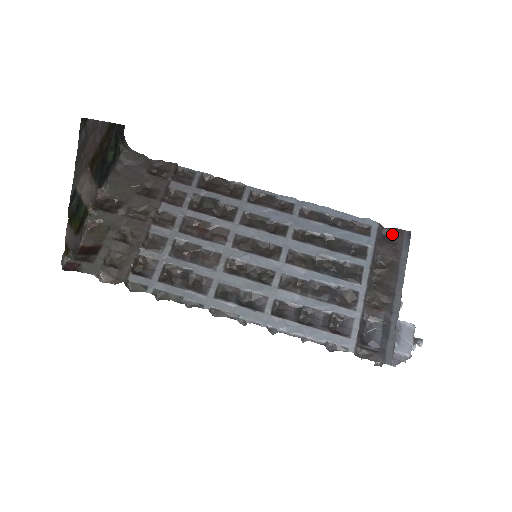
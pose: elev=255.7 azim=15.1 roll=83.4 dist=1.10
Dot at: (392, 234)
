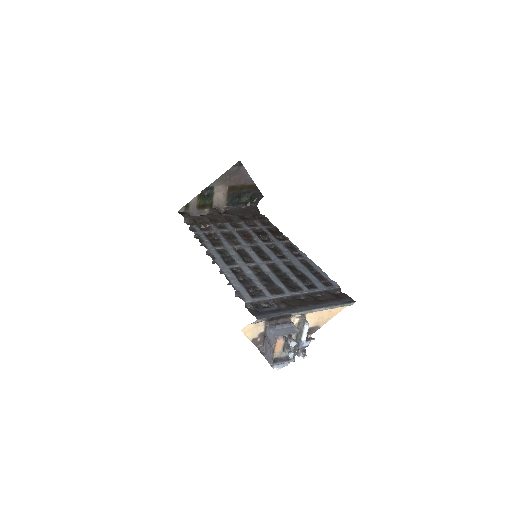
Dot at: (342, 296)
